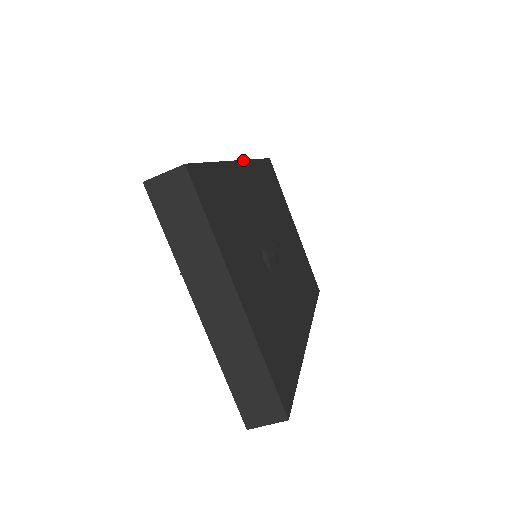
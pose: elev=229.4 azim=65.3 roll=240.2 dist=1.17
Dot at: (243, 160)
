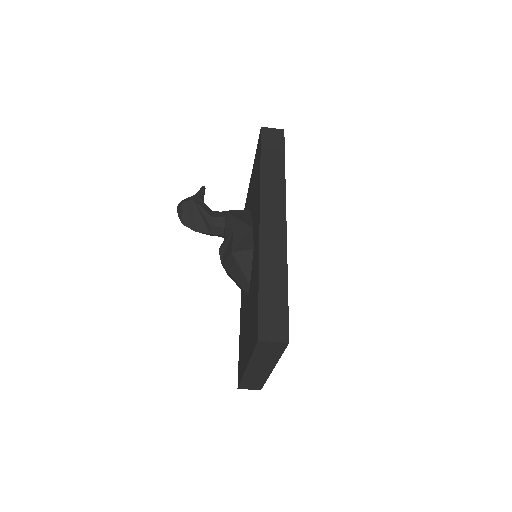
Dot at: occluded
